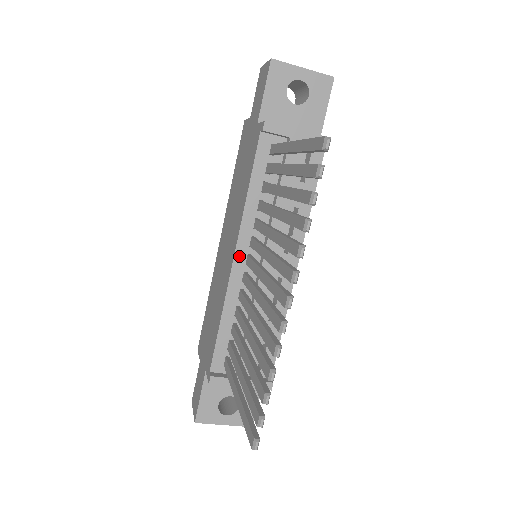
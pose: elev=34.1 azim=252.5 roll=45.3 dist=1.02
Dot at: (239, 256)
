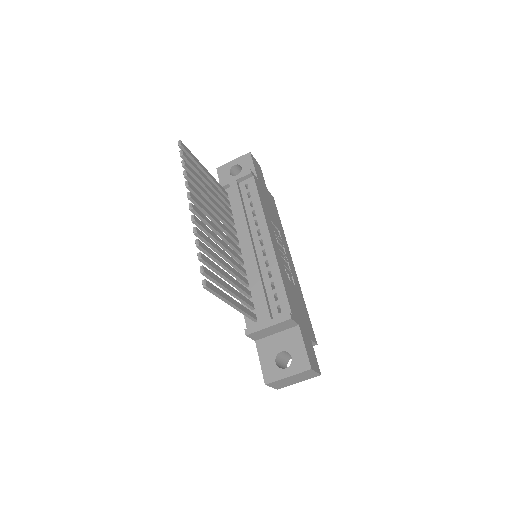
Dot at: occluded
